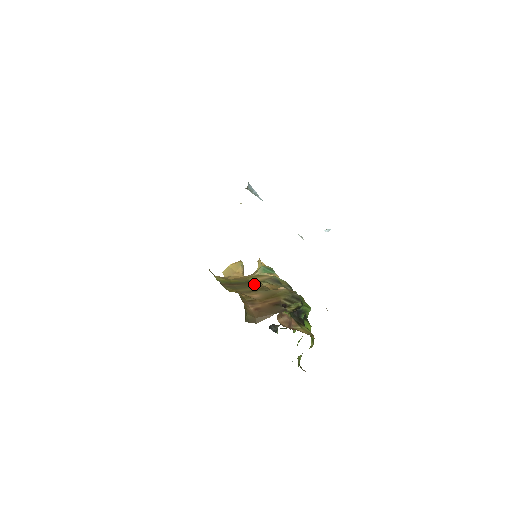
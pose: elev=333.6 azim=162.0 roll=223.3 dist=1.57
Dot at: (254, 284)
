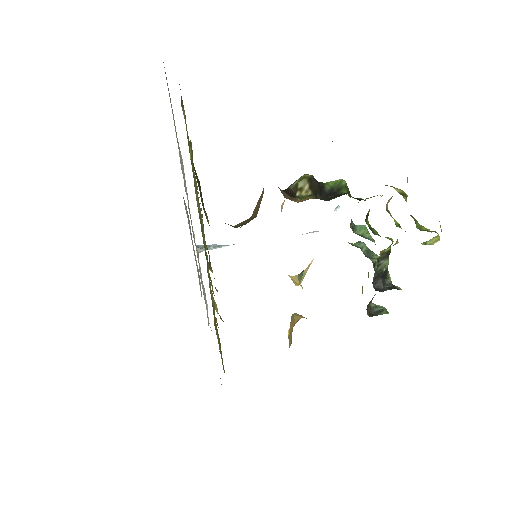
Dot at: occluded
